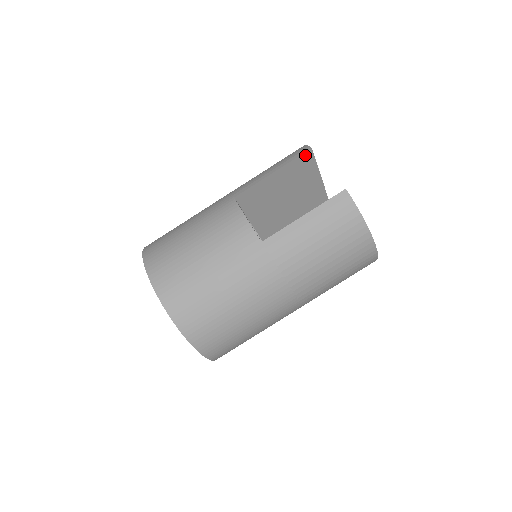
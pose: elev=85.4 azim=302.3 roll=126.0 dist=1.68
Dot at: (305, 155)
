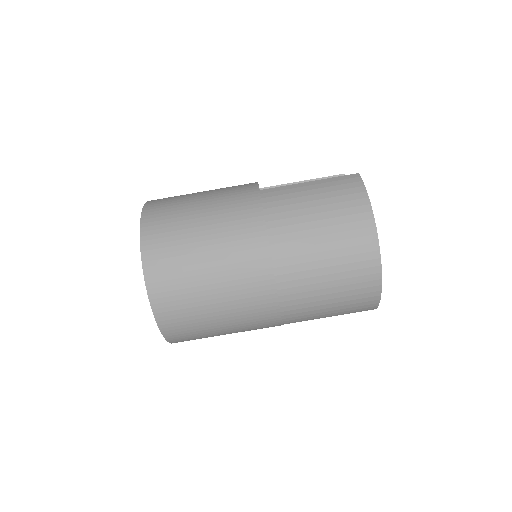
Dot at: occluded
